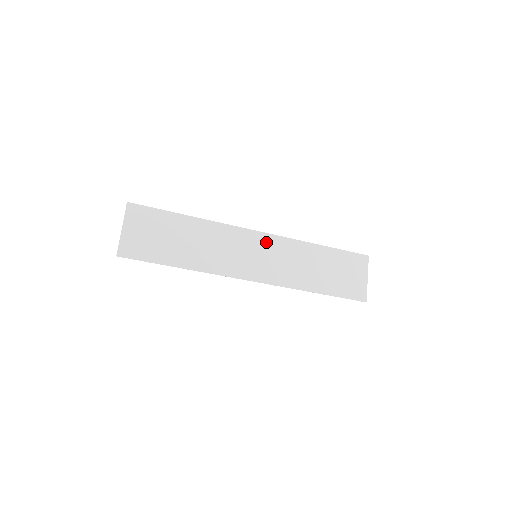
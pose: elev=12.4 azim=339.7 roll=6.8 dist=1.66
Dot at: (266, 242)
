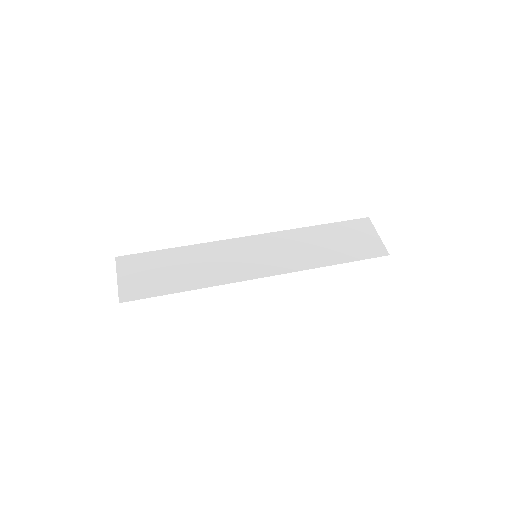
Dot at: (261, 242)
